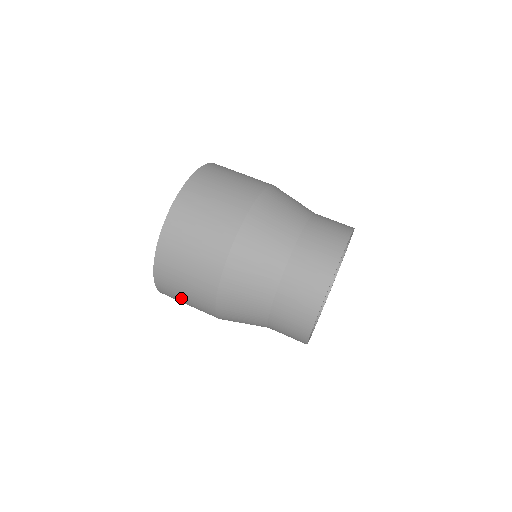
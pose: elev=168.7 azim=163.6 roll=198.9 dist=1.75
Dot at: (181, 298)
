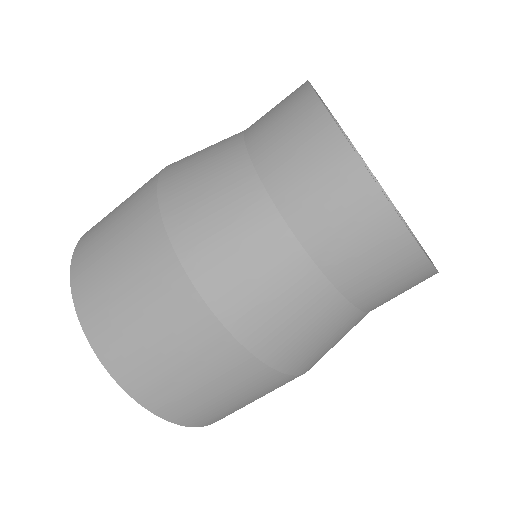
Dot at: (146, 343)
